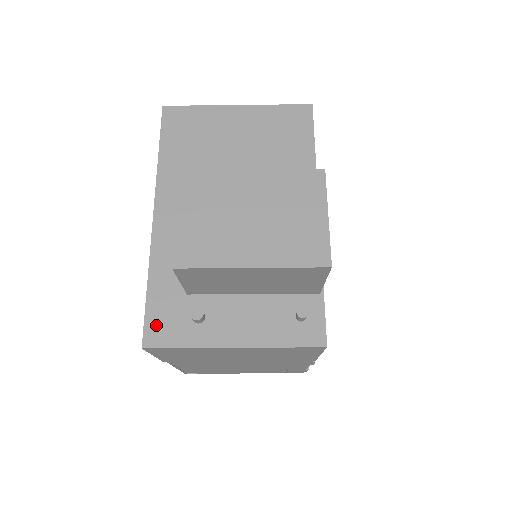
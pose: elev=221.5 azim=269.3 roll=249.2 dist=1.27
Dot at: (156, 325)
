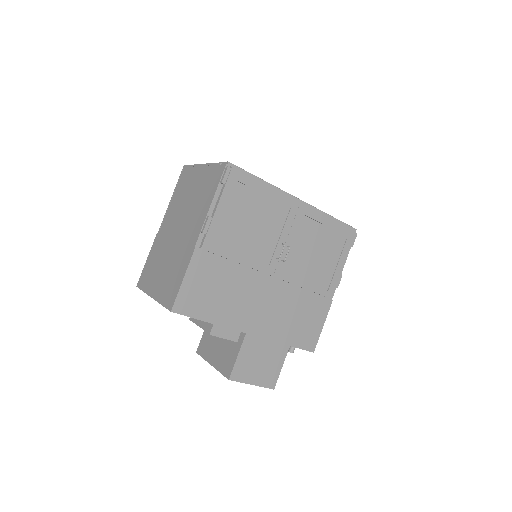
Dot at: occluded
